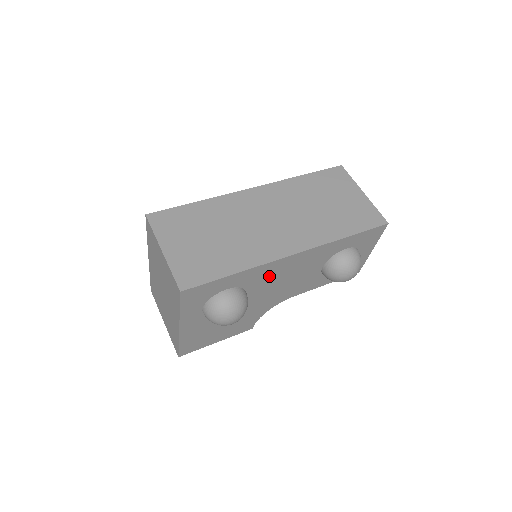
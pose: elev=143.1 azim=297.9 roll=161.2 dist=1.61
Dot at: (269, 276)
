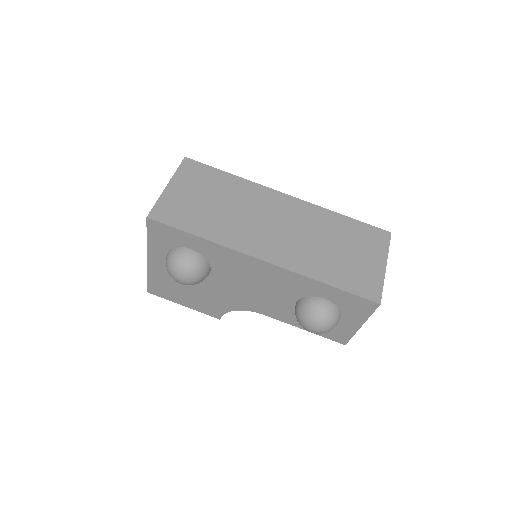
Dot at: (235, 267)
